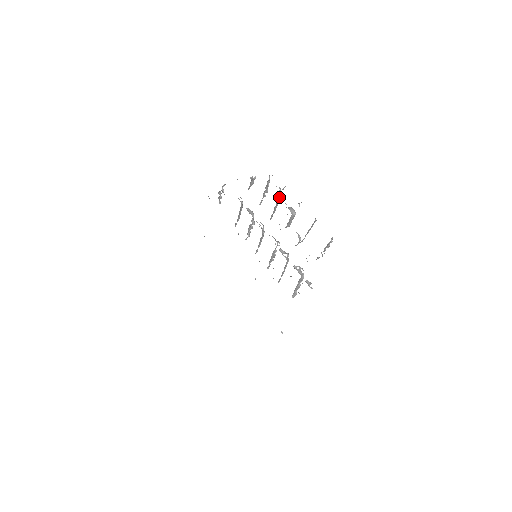
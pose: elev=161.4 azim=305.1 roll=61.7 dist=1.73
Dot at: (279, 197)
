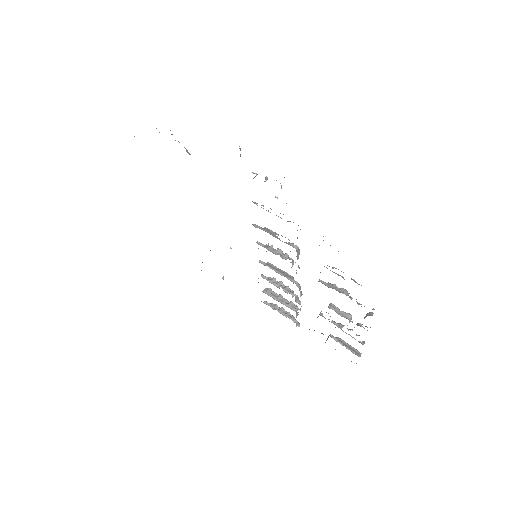
Dot at: occluded
